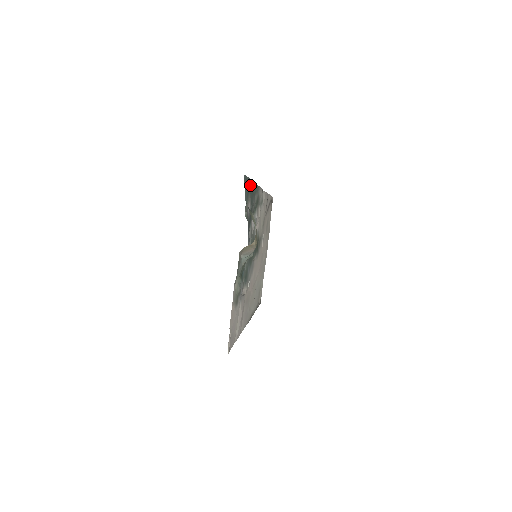
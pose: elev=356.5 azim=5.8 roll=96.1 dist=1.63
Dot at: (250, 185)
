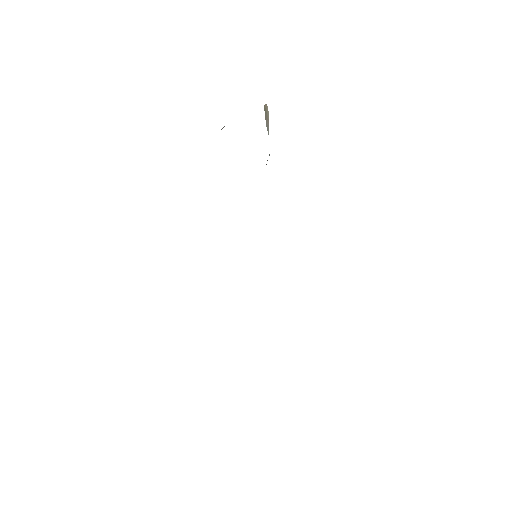
Dot at: occluded
